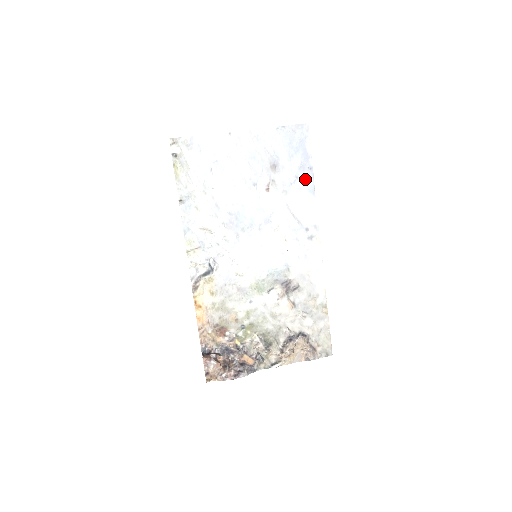
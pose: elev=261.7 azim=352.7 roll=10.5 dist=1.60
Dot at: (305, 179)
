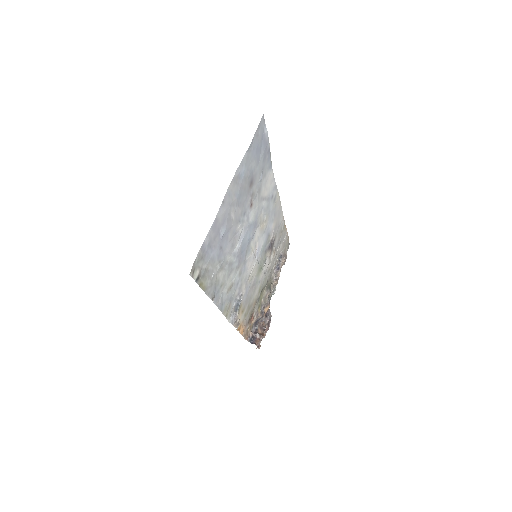
Dot at: (267, 164)
